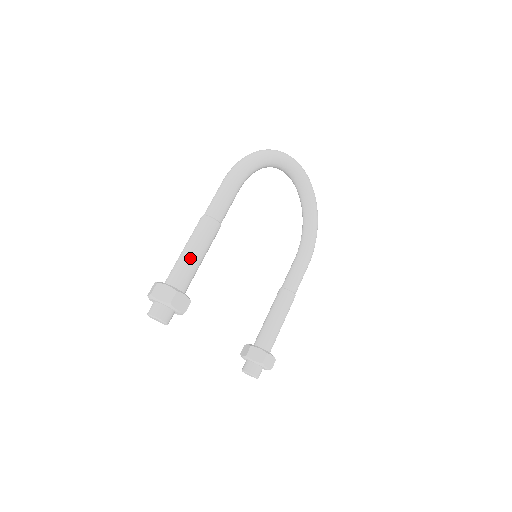
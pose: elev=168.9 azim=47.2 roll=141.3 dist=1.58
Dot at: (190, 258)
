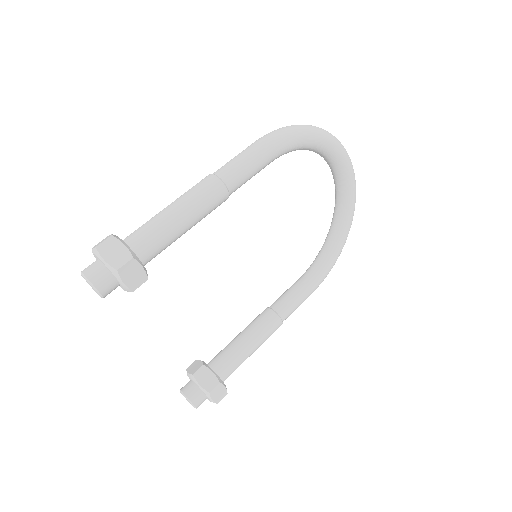
Dot at: (171, 221)
